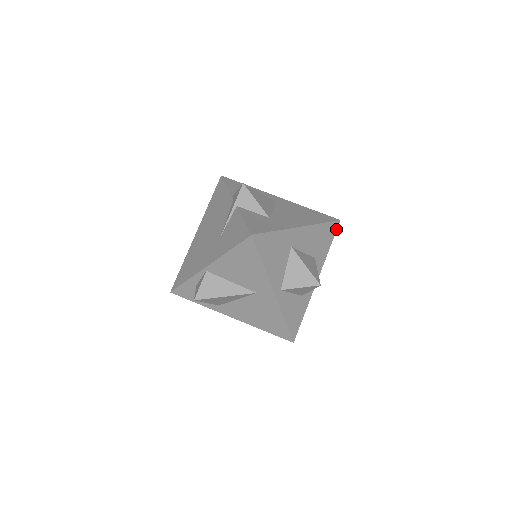
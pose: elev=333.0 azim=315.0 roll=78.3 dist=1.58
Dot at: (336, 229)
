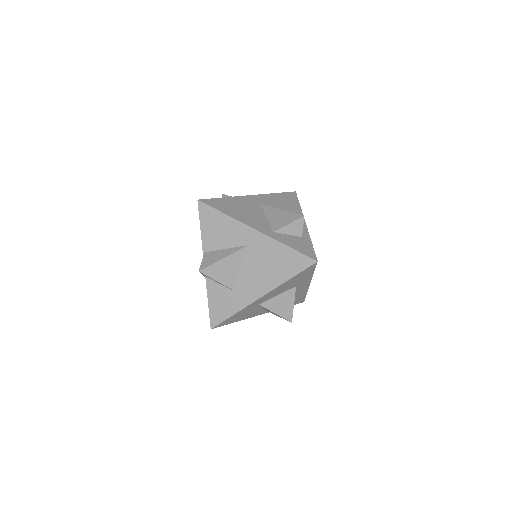
Dot at: (315, 266)
